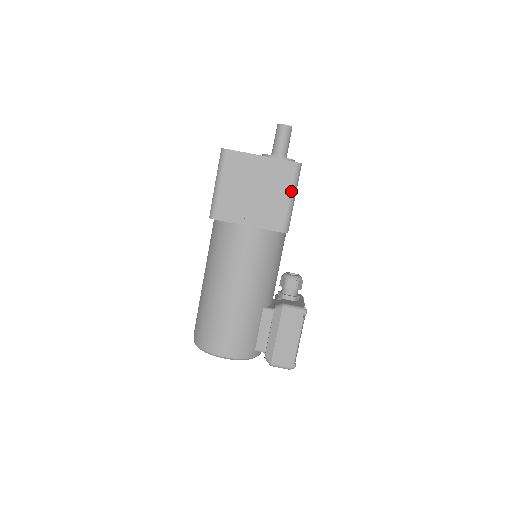
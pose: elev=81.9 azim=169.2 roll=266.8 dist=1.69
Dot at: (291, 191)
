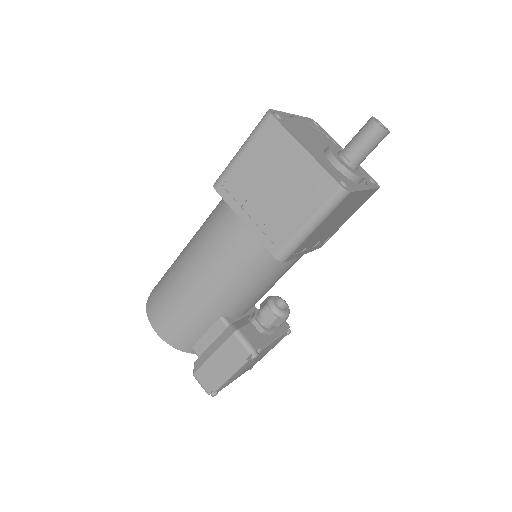
Dot at: (313, 217)
